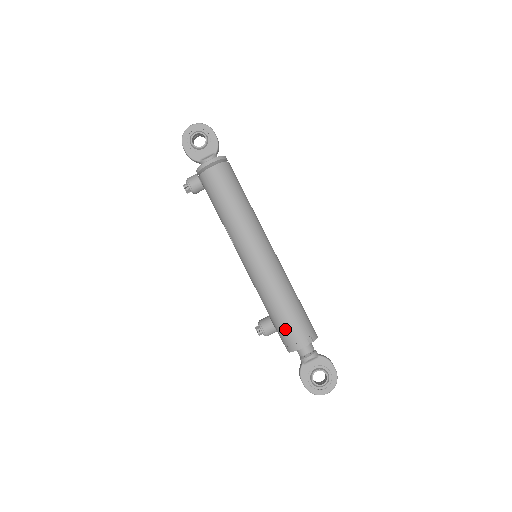
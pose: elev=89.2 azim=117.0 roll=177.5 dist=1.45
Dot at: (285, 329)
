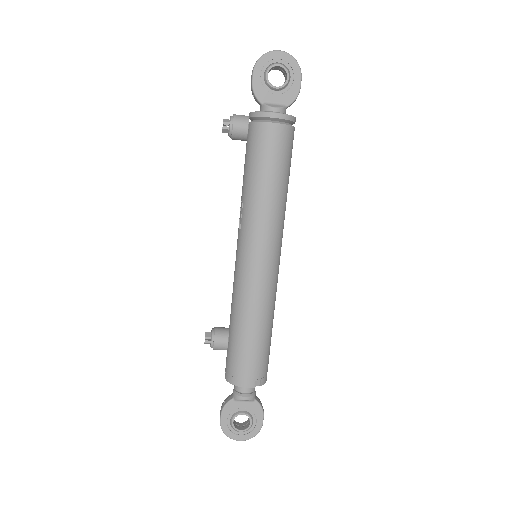
Dot at: (239, 357)
